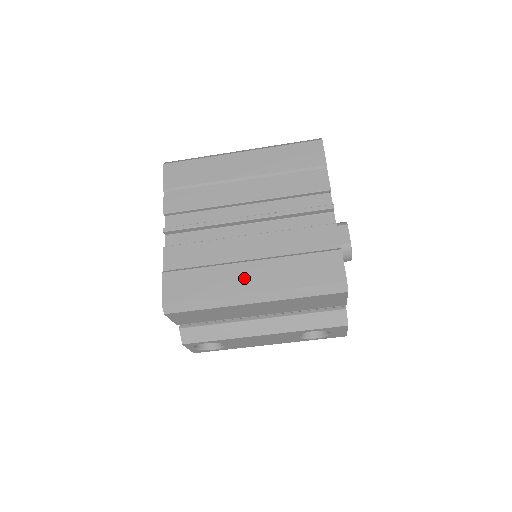
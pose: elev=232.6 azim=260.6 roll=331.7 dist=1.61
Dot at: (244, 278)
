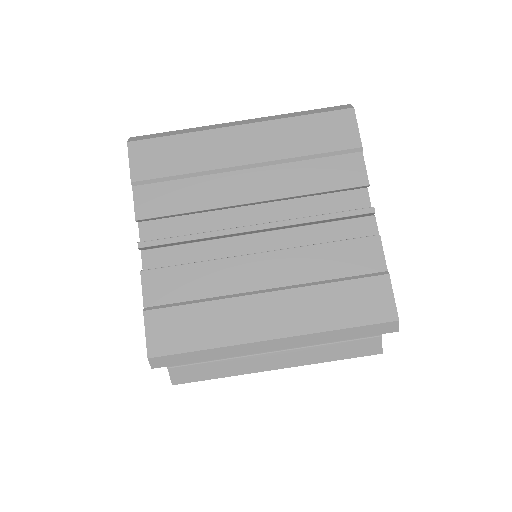
Dot at: (260, 317)
